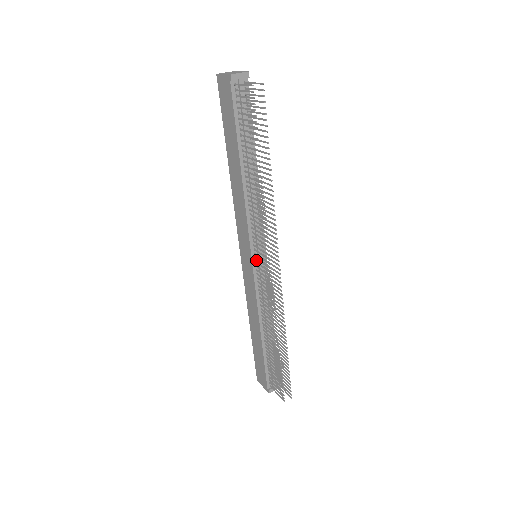
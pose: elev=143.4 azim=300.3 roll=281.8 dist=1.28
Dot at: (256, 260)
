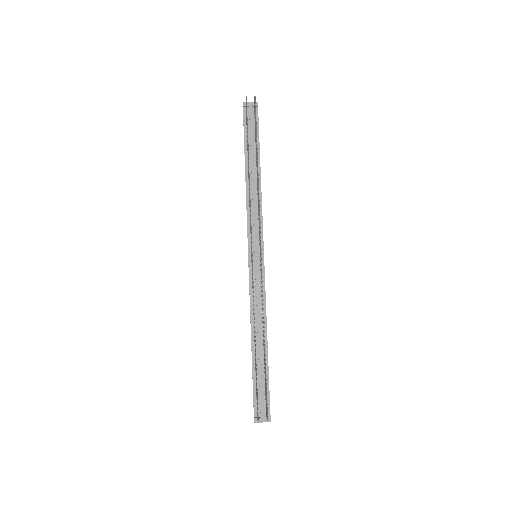
Dot at: (253, 256)
